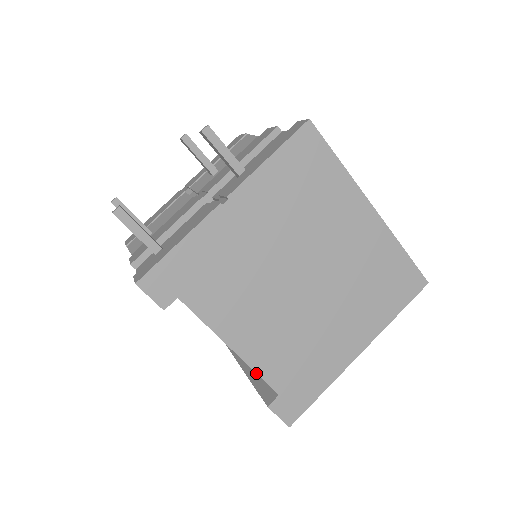
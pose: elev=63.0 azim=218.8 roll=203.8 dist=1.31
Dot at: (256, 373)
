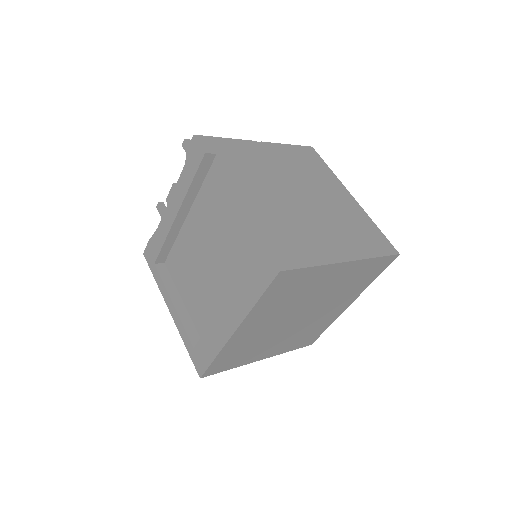
Dot at: occluded
